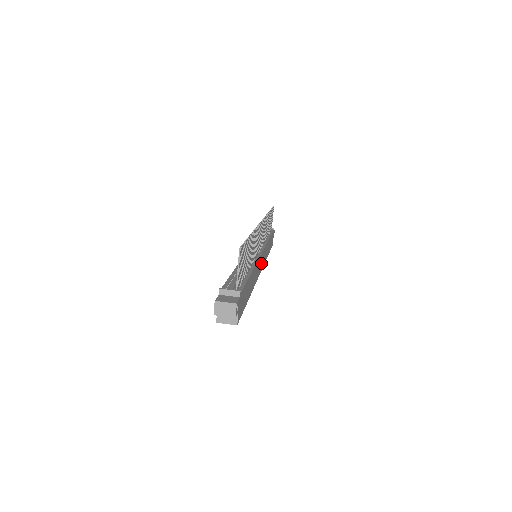
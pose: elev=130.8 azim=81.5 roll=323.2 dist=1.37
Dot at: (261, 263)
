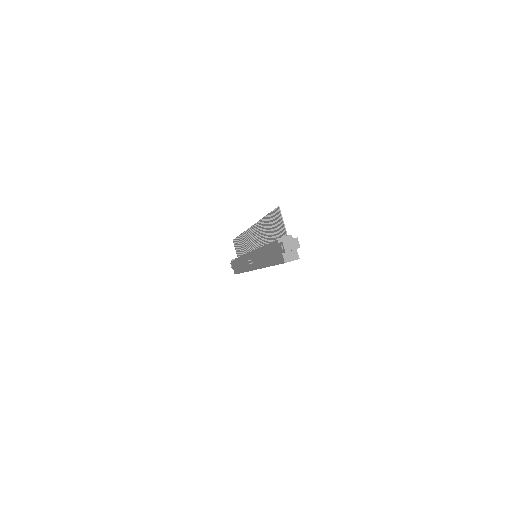
Dot at: occluded
